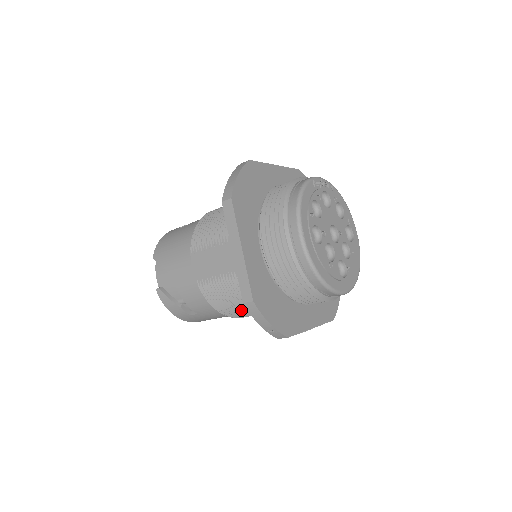
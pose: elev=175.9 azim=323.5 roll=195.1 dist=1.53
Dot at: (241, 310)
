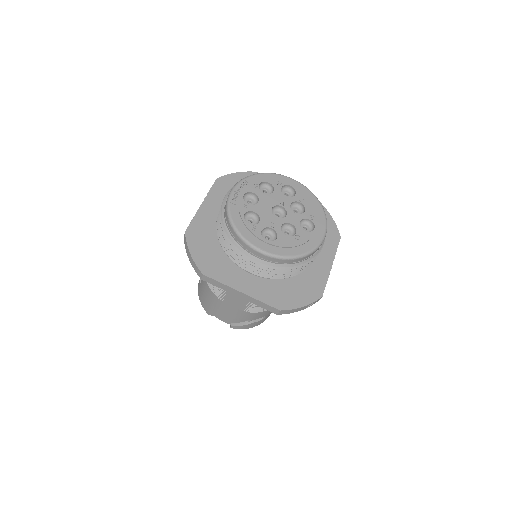
Dot at: occluded
